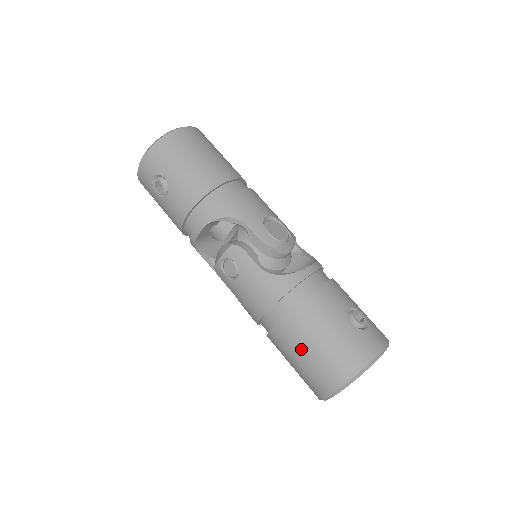
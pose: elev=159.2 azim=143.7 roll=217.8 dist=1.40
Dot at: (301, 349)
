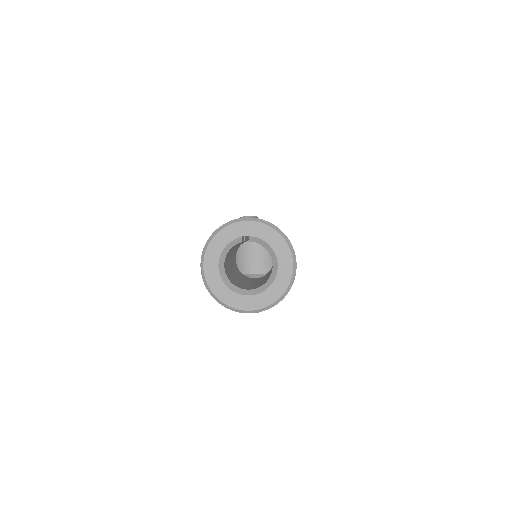
Dot at: occluded
